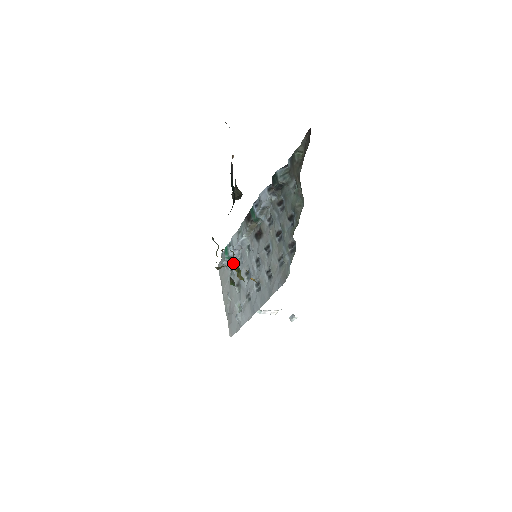
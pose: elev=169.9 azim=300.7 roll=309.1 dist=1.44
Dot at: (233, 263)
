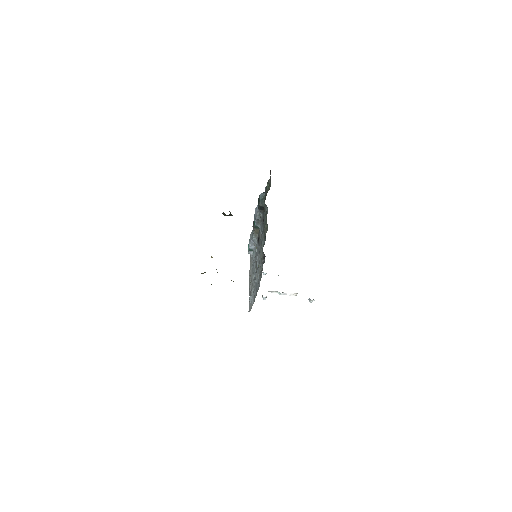
Dot at: (216, 269)
